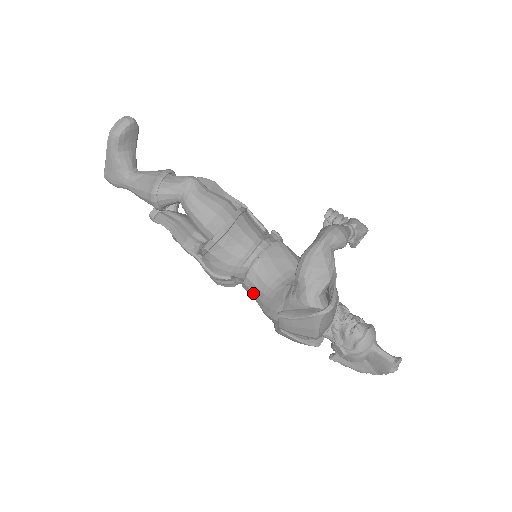
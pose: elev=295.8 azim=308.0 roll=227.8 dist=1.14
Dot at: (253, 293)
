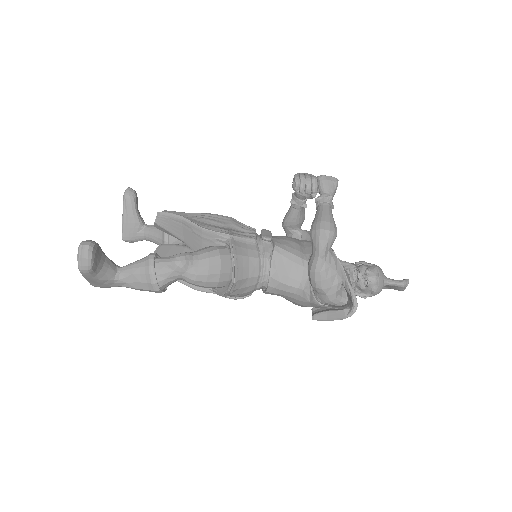
Dot at: occluded
